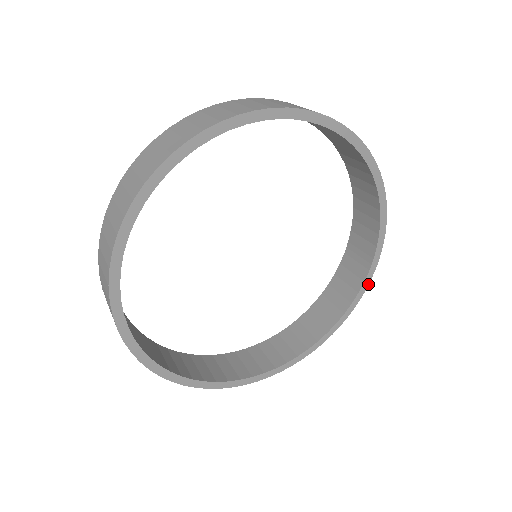
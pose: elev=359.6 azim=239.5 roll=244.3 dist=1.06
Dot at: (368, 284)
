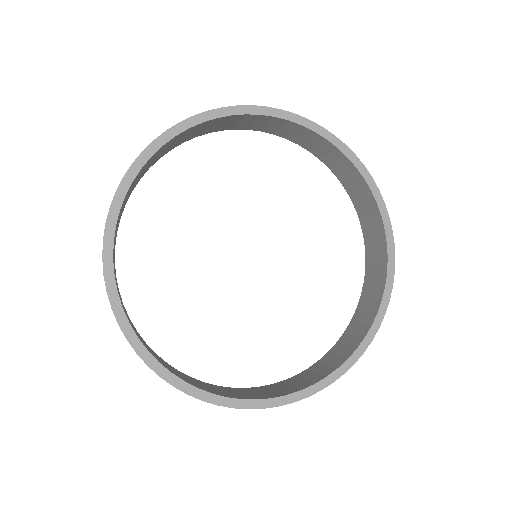
Dot at: (388, 304)
